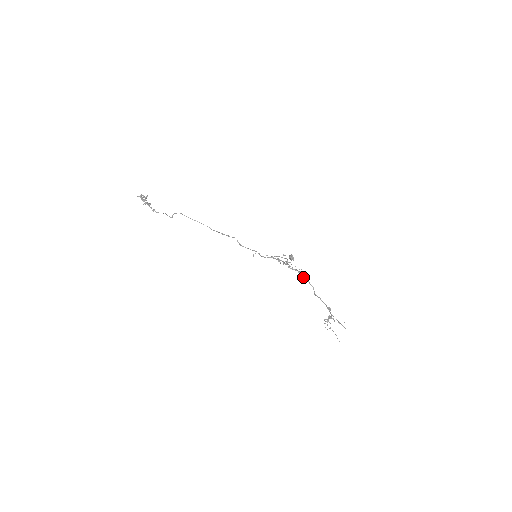
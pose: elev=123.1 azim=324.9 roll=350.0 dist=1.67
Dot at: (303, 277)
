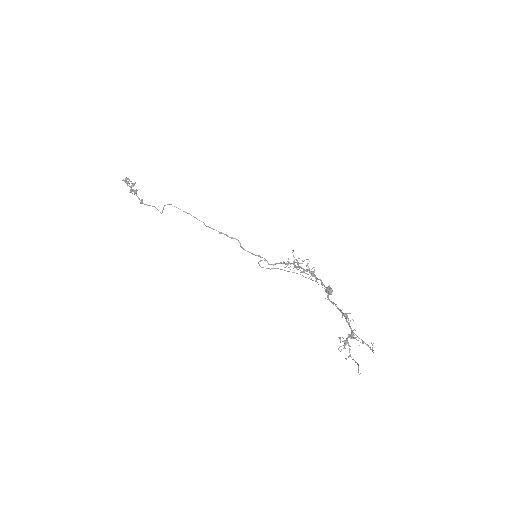
Dot at: (315, 278)
